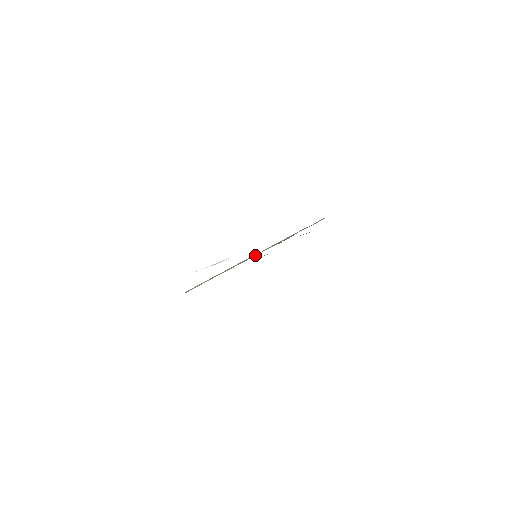
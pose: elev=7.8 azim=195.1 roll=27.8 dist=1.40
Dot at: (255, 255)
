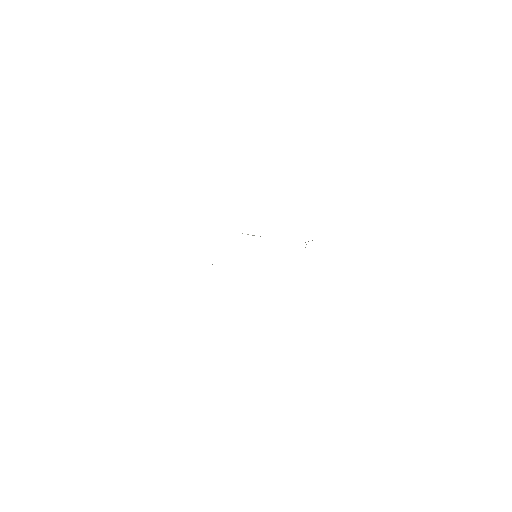
Dot at: occluded
